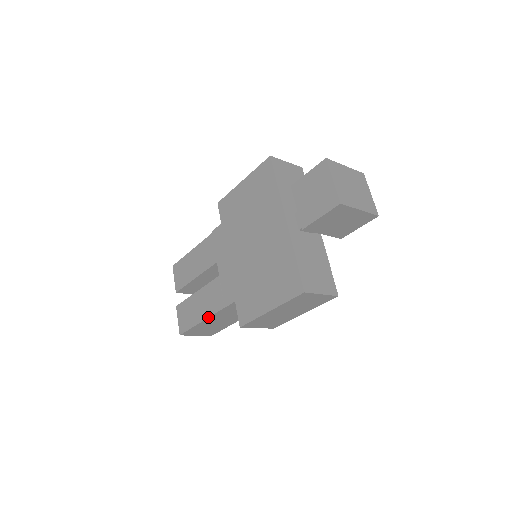
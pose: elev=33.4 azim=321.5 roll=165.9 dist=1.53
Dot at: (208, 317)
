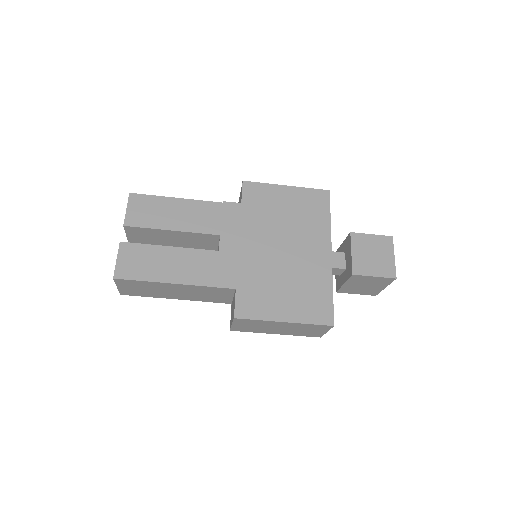
Dot at: (182, 283)
